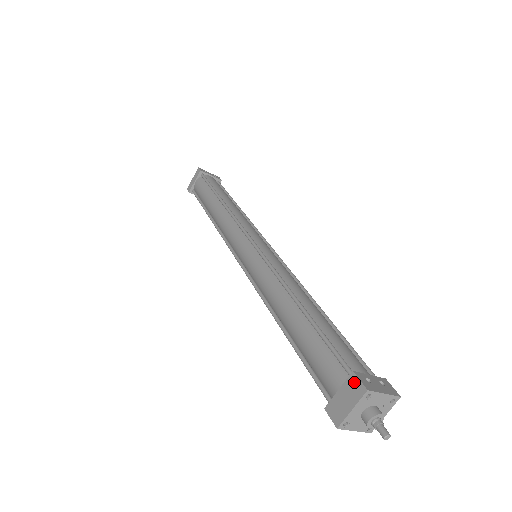
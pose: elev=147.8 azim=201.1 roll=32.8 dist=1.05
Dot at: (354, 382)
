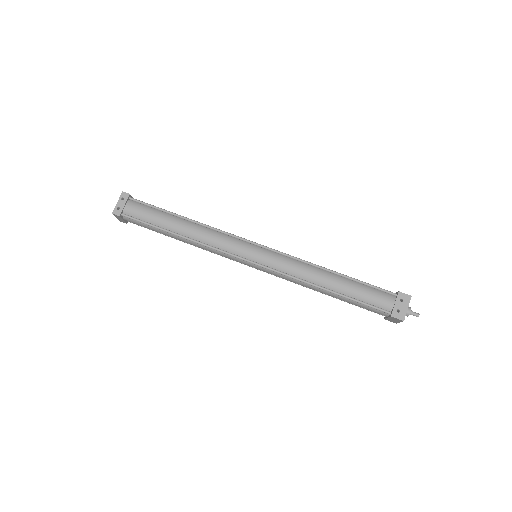
Dot at: (395, 319)
